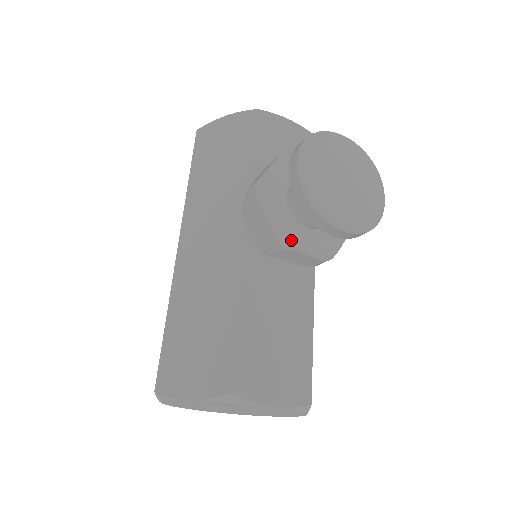
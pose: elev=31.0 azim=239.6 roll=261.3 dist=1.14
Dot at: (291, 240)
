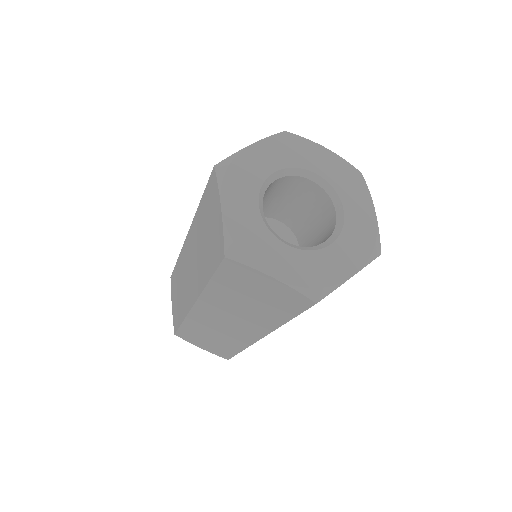
Dot at: occluded
